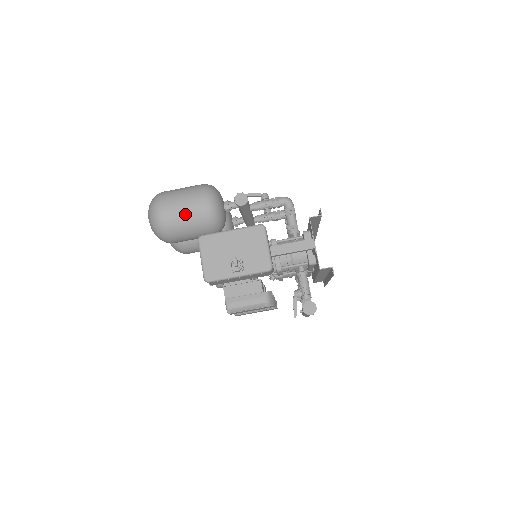
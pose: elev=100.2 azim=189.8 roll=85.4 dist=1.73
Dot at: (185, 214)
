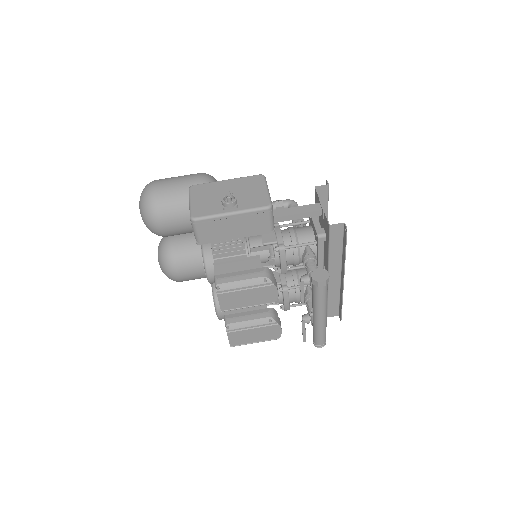
Dot at: (179, 187)
